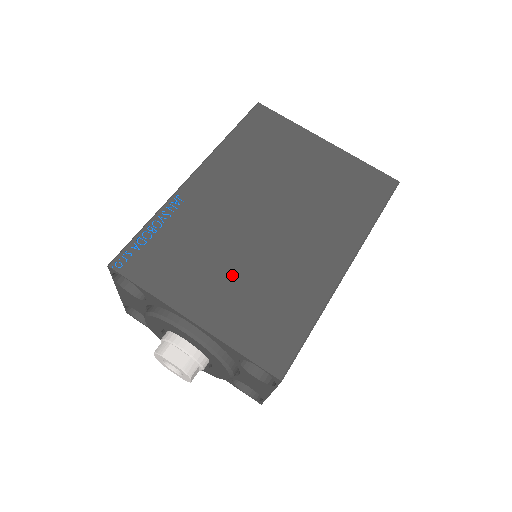
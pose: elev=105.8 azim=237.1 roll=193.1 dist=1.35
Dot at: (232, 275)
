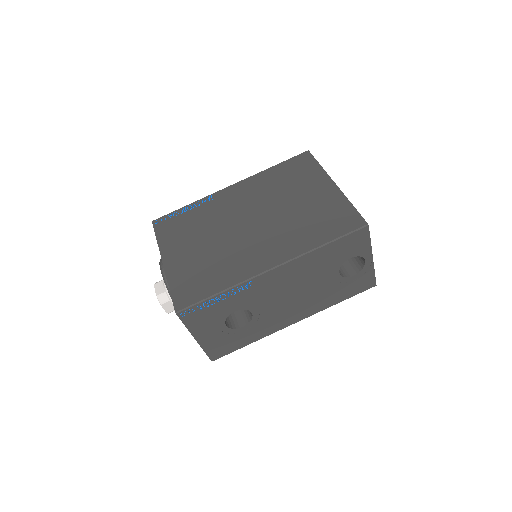
Dot at: (202, 246)
